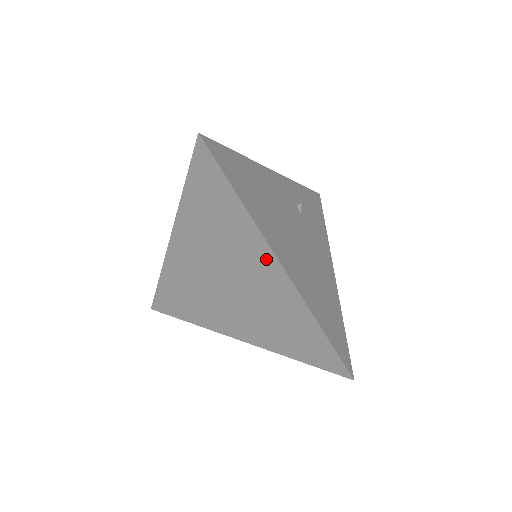
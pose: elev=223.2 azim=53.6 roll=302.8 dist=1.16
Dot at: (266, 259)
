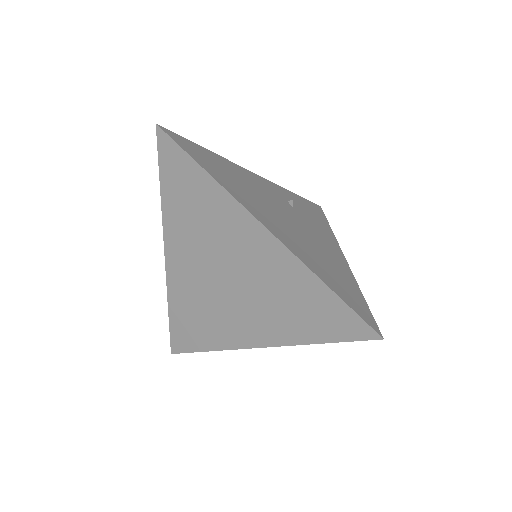
Dot at: (249, 227)
